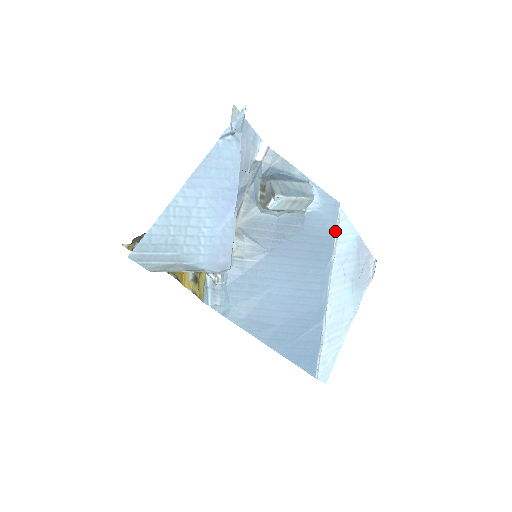
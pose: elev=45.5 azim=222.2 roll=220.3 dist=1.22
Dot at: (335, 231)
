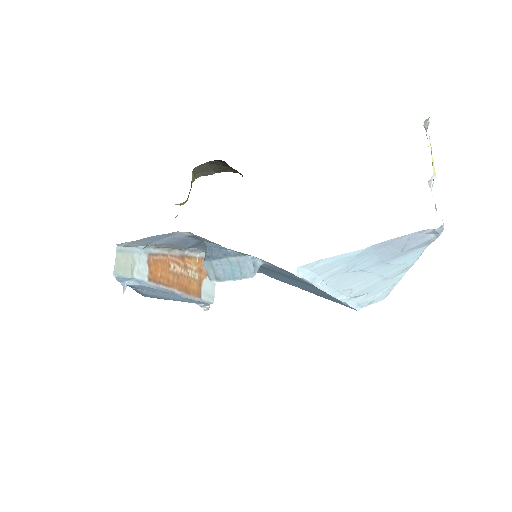
Dot at: (303, 279)
